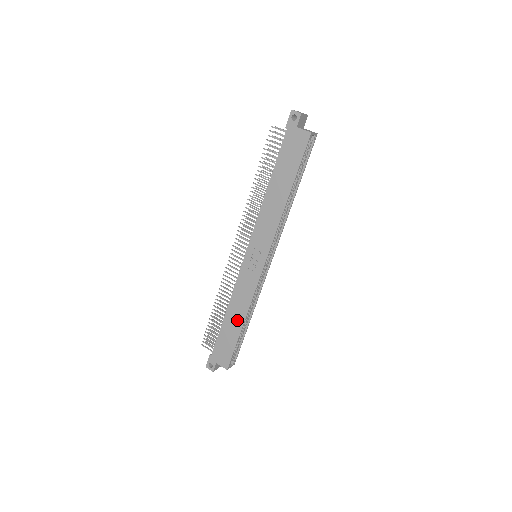
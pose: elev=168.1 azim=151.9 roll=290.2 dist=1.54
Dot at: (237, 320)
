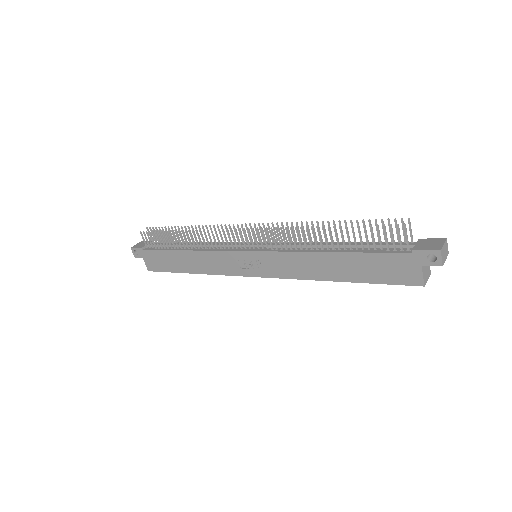
Dot at: (189, 266)
